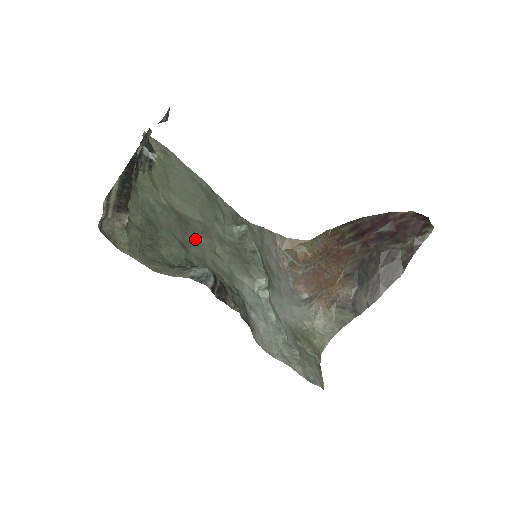
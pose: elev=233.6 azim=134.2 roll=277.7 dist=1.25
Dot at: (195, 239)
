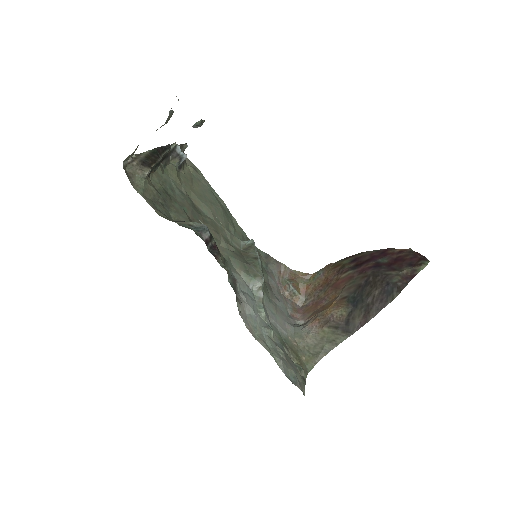
Dot at: occluded
